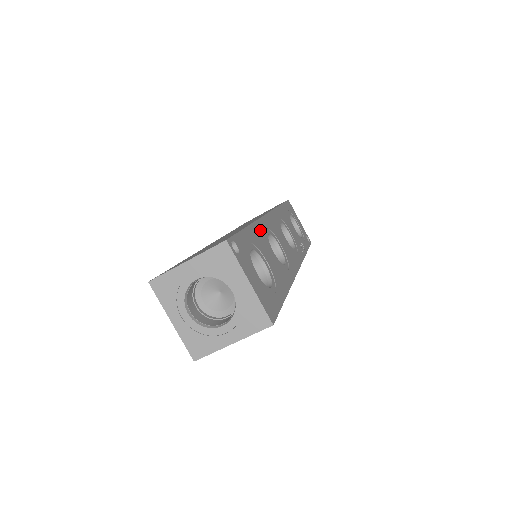
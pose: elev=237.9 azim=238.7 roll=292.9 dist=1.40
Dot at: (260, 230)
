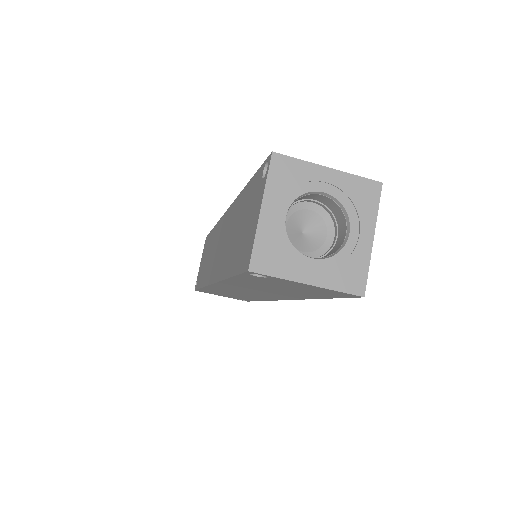
Dot at: occluded
